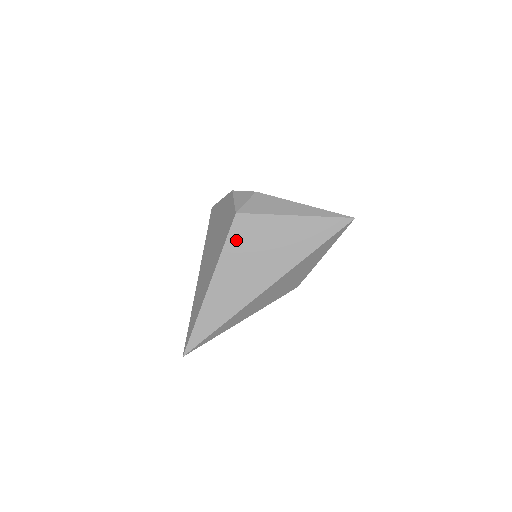
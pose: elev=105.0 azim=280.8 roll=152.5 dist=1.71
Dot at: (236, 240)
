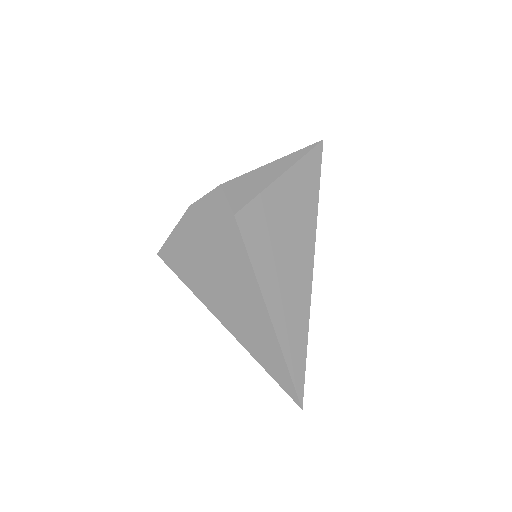
Dot at: (255, 243)
